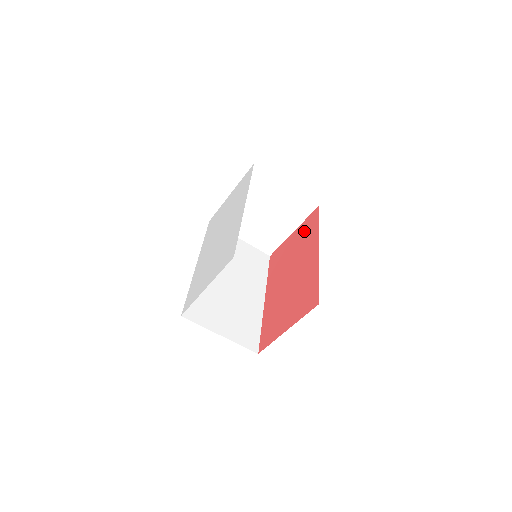
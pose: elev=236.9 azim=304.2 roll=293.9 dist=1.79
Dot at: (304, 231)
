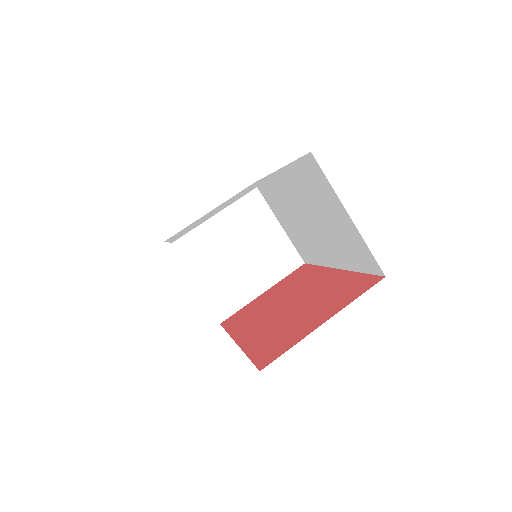
Dot at: (289, 280)
